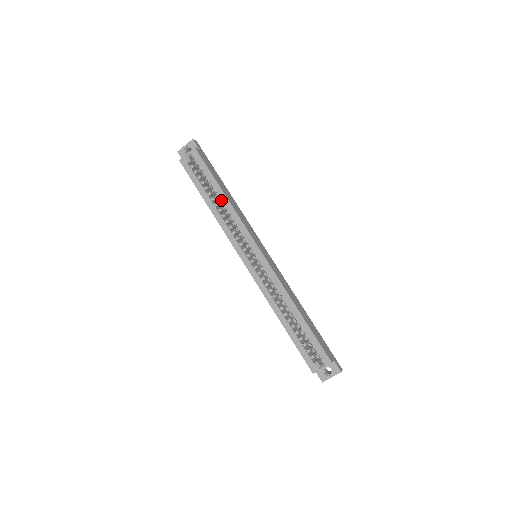
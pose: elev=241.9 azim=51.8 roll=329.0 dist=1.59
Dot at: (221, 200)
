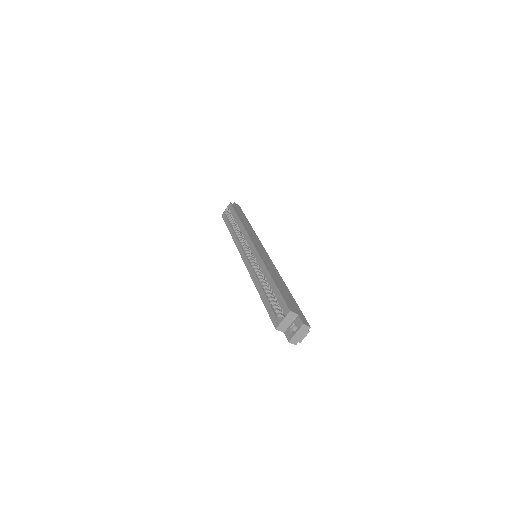
Dot at: (238, 226)
